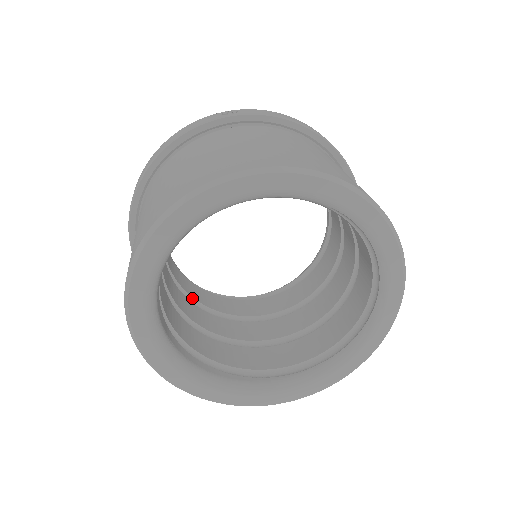
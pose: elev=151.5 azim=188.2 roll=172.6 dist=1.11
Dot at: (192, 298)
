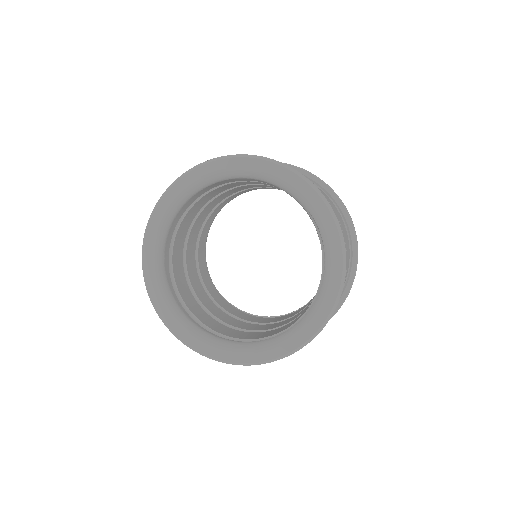
Dot at: (200, 275)
